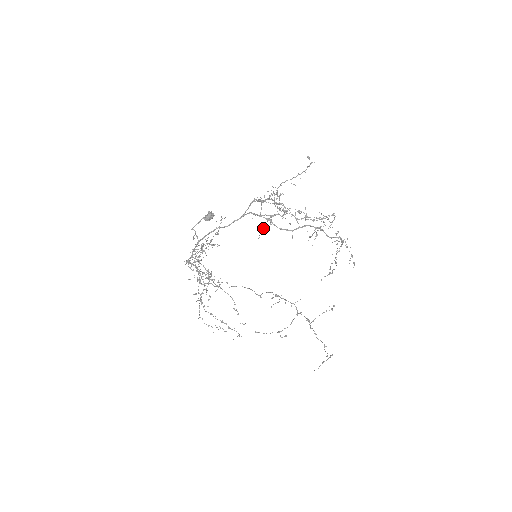
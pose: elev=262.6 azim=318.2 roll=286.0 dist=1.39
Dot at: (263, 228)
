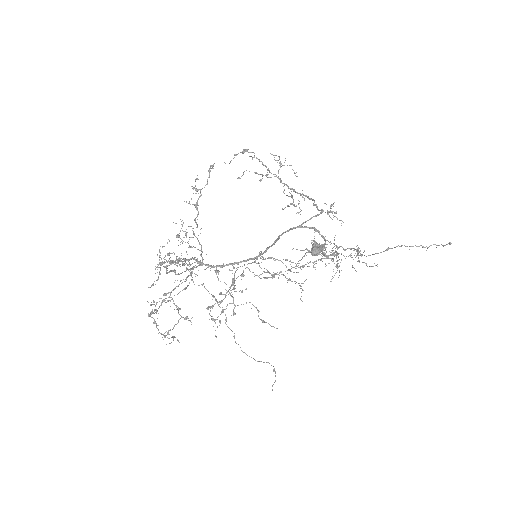
Dot at: (339, 270)
